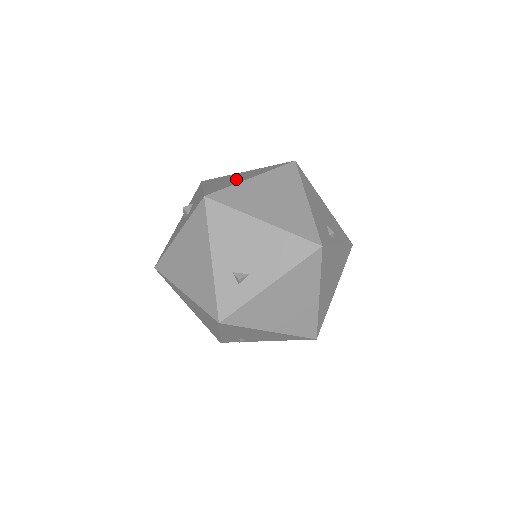
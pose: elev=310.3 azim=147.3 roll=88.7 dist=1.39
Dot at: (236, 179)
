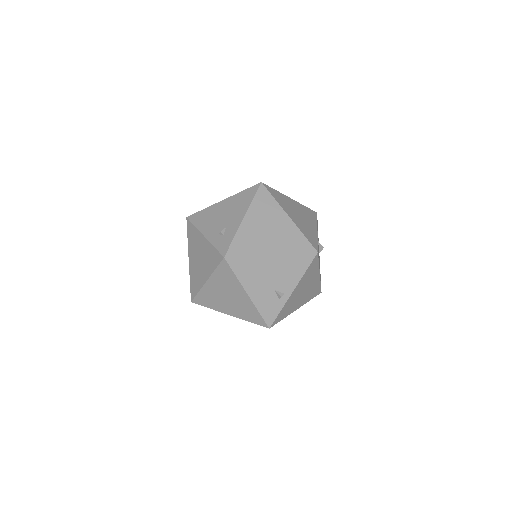
Dot at: (200, 268)
